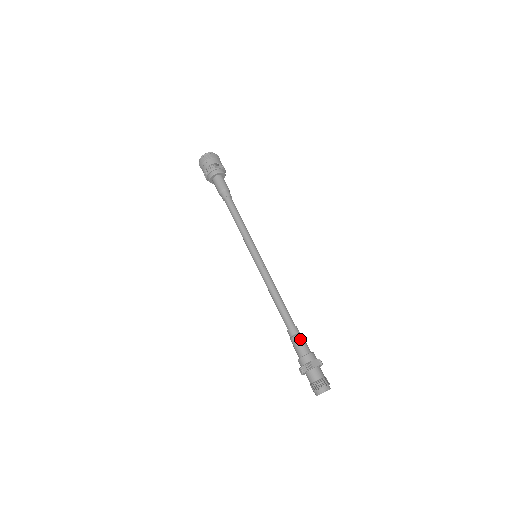
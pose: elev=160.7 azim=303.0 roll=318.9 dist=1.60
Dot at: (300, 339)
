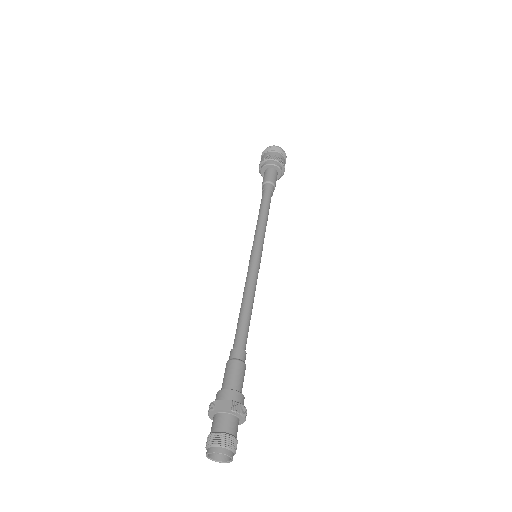
Dot at: (231, 366)
